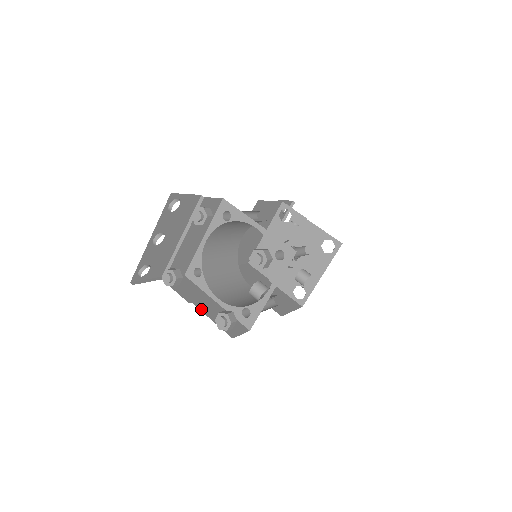
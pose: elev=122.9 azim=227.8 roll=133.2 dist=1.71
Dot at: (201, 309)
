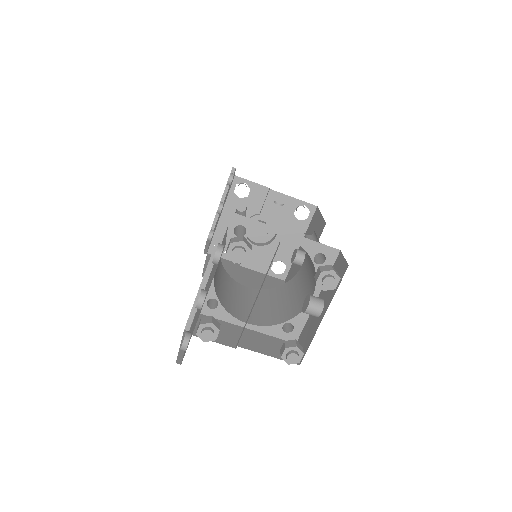
Dot at: (249, 348)
